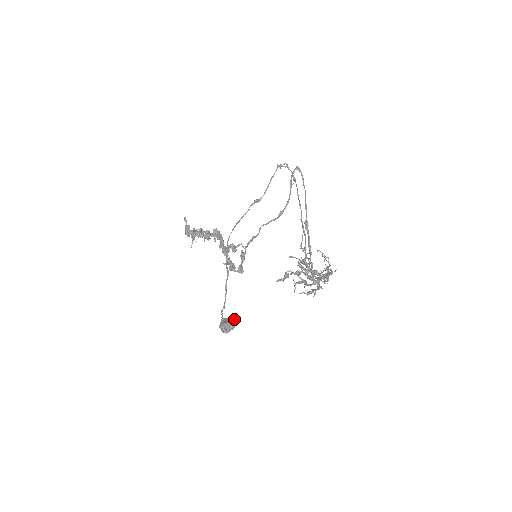
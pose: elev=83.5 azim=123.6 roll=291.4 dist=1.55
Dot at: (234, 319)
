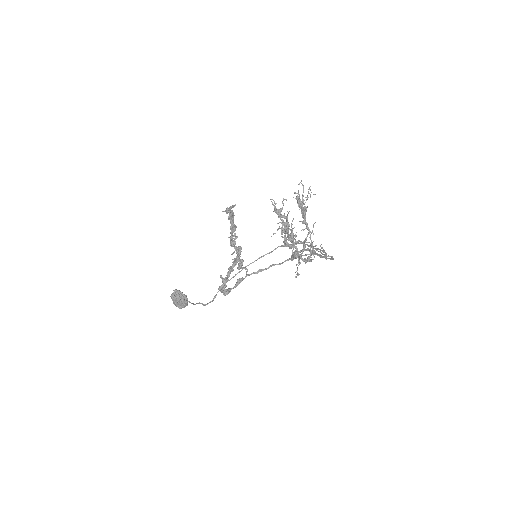
Dot at: occluded
